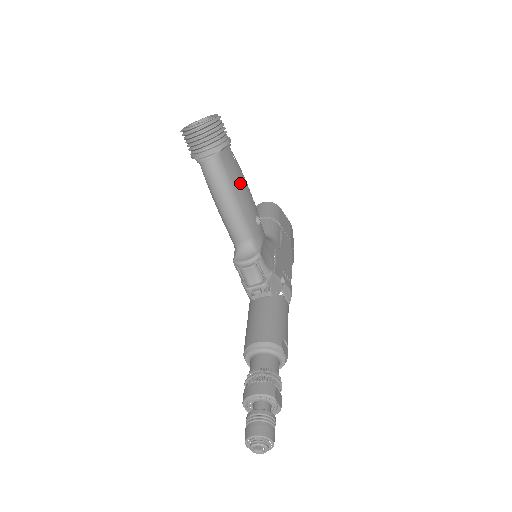
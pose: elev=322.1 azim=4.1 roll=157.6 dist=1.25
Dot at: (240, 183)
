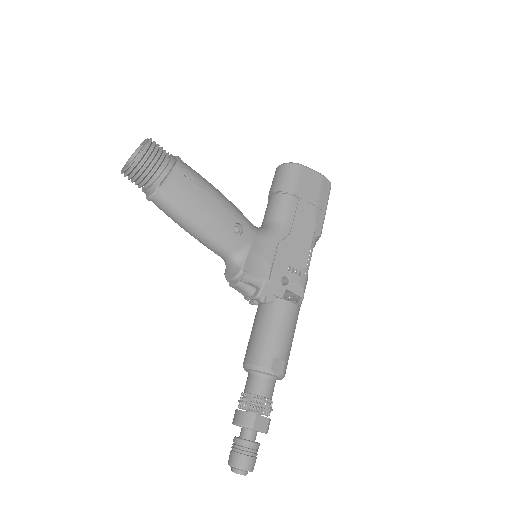
Dot at: (199, 204)
